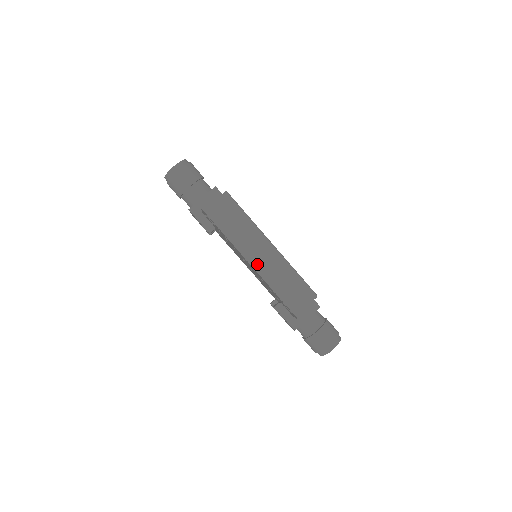
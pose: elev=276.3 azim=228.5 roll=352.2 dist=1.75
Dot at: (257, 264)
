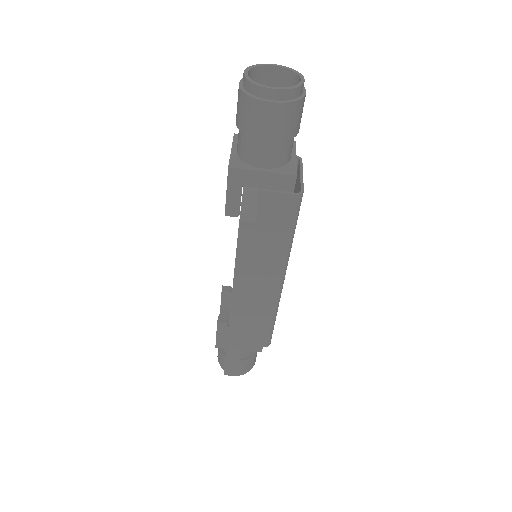
Dot at: (238, 316)
